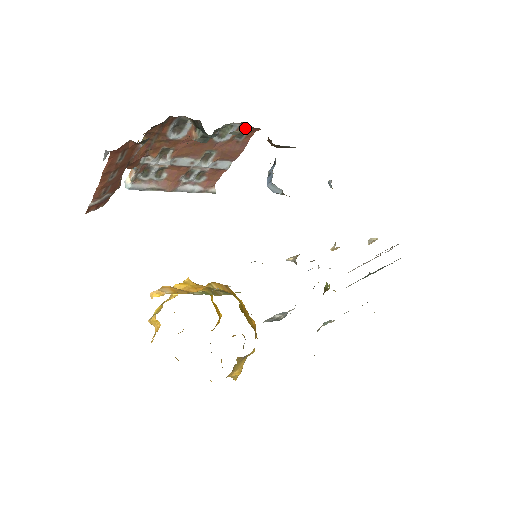
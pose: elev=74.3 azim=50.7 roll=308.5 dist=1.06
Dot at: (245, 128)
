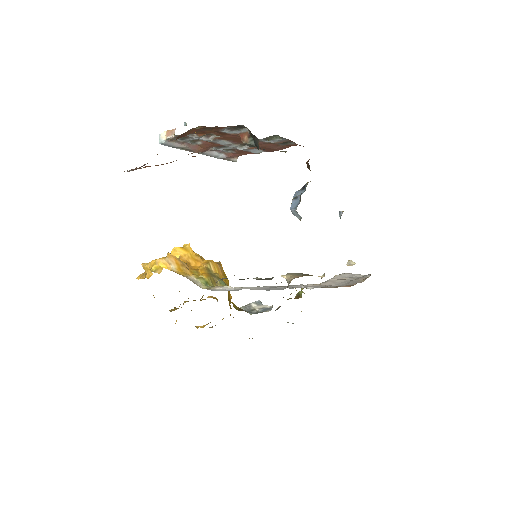
Dot at: (291, 141)
